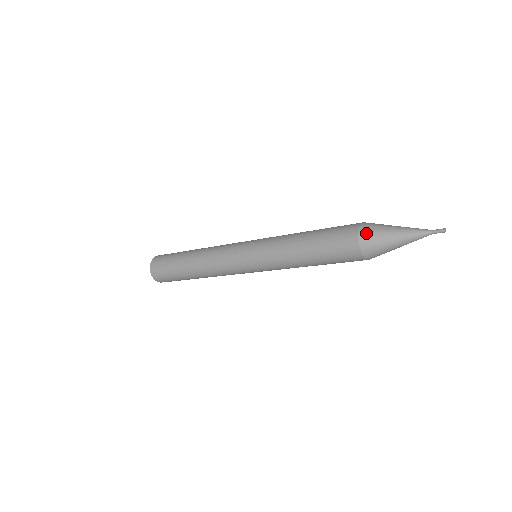
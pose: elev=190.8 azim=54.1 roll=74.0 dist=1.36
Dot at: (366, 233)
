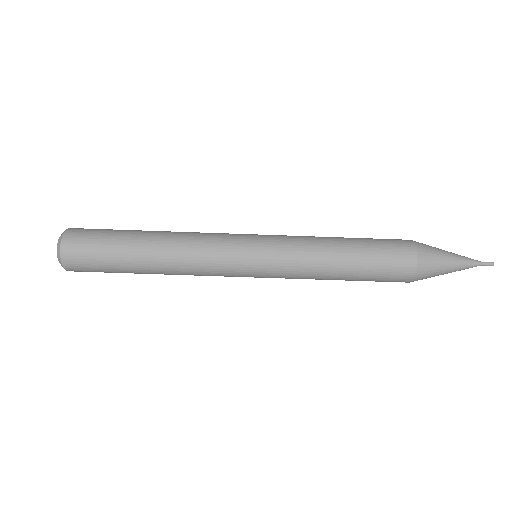
Dot at: occluded
